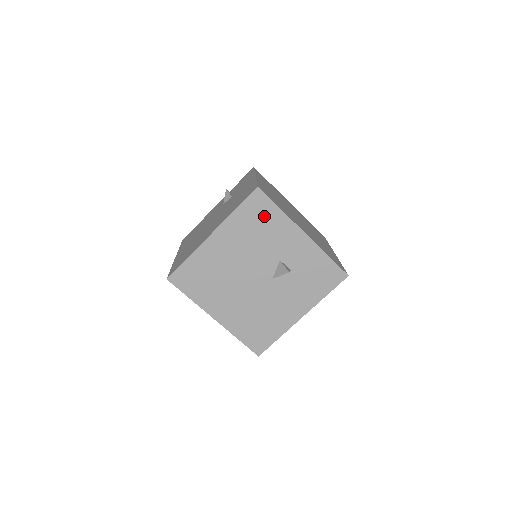
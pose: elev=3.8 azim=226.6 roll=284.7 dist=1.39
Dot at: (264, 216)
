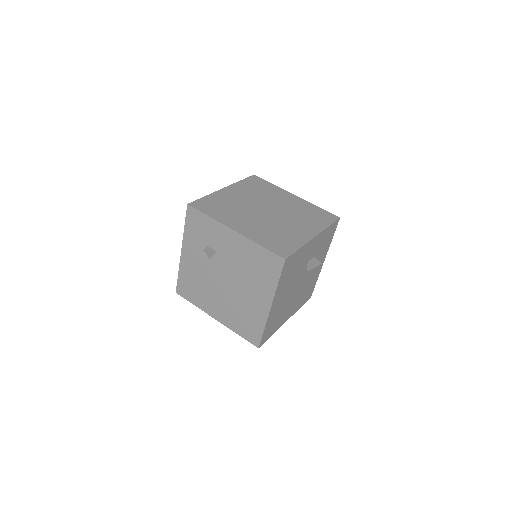
Dot at: (293, 263)
